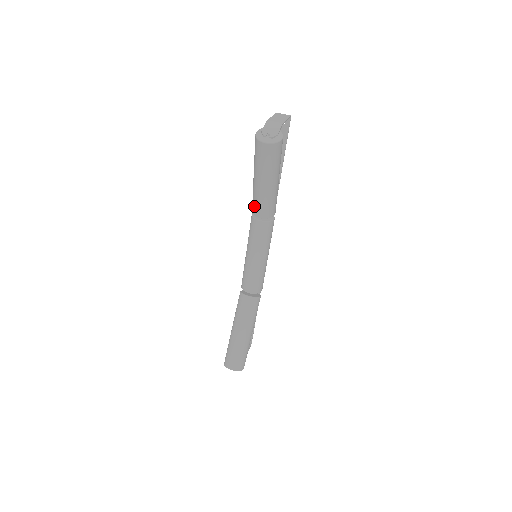
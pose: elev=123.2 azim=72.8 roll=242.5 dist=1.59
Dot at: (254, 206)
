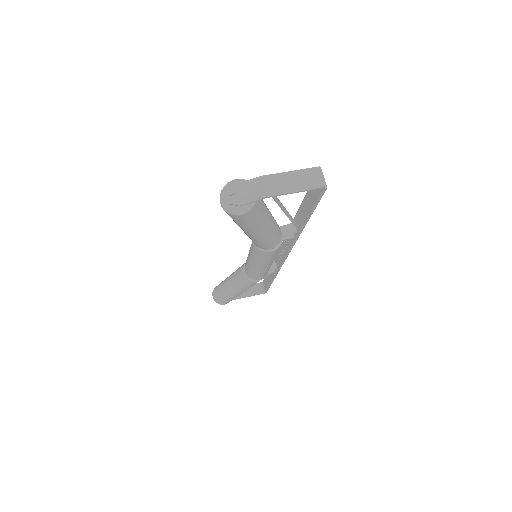
Dot at: occluded
